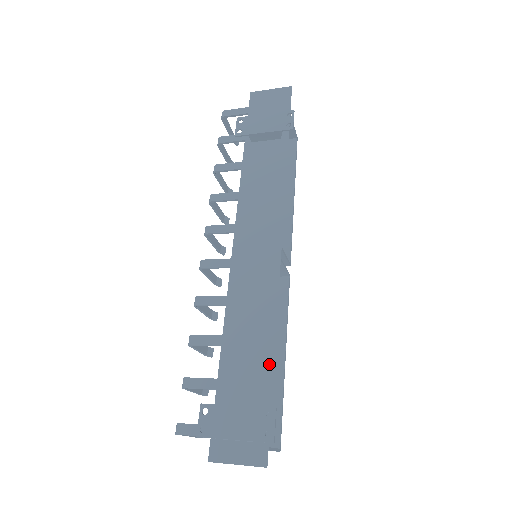
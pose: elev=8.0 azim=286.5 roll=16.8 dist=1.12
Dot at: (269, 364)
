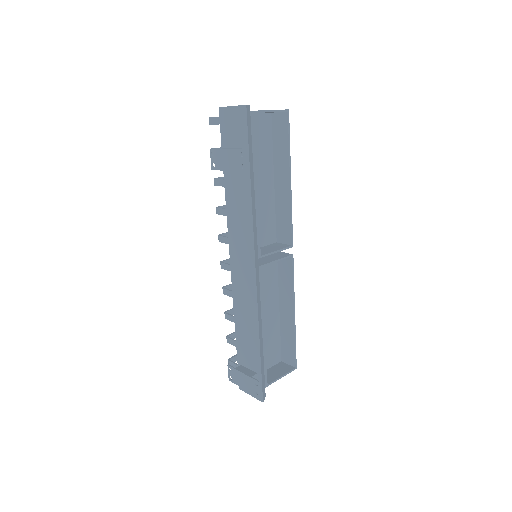
Dot at: (258, 351)
